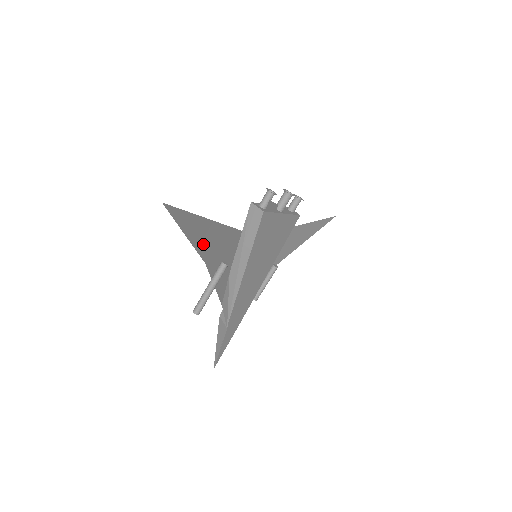
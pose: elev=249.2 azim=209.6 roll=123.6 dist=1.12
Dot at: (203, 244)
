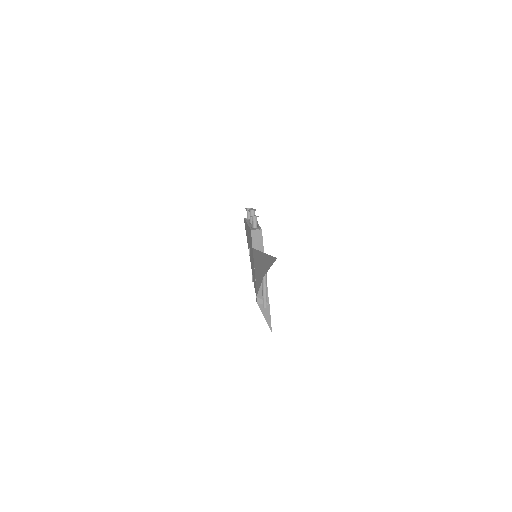
Dot at: (264, 267)
